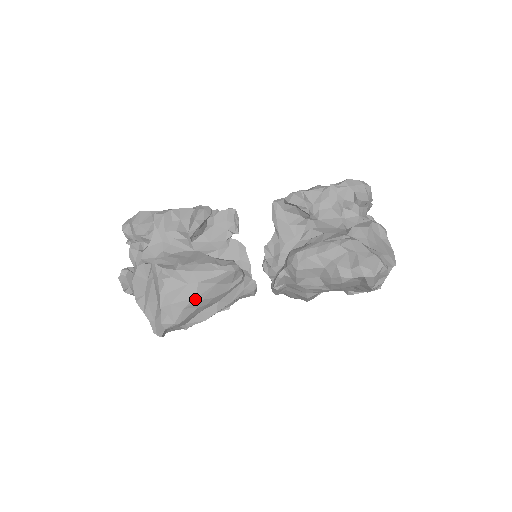
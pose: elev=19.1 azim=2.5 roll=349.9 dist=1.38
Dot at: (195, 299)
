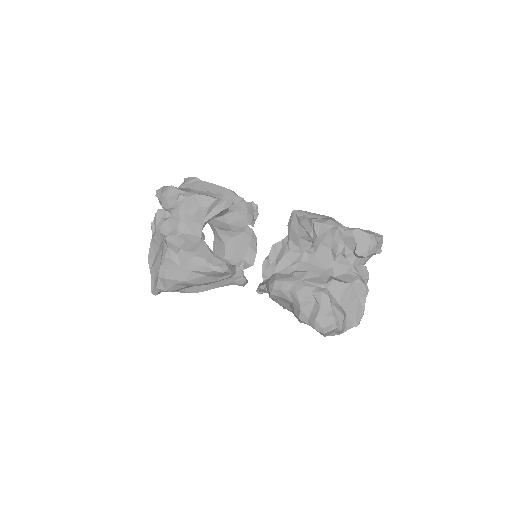
Dot at: (184, 282)
